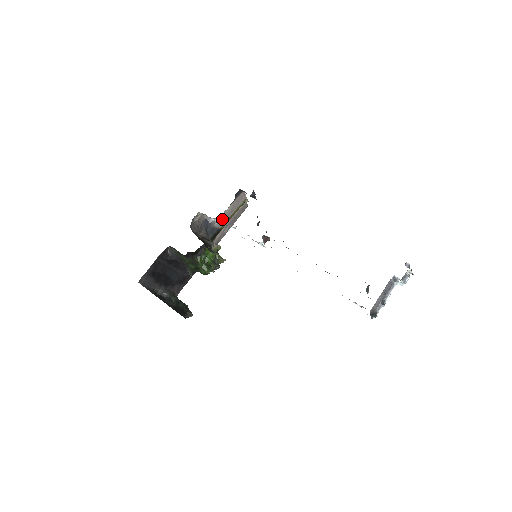
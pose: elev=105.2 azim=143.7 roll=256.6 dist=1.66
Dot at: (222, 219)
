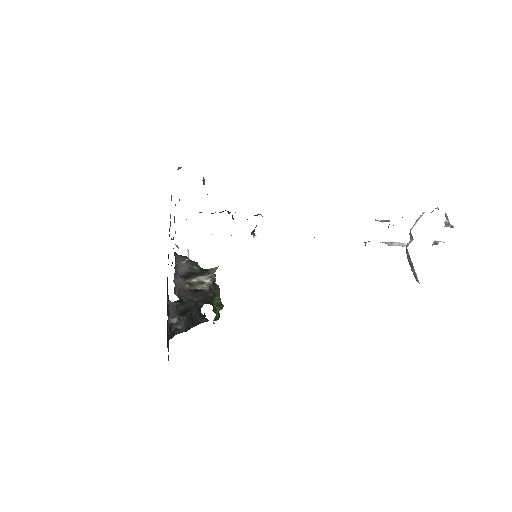
Dot at: occluded
